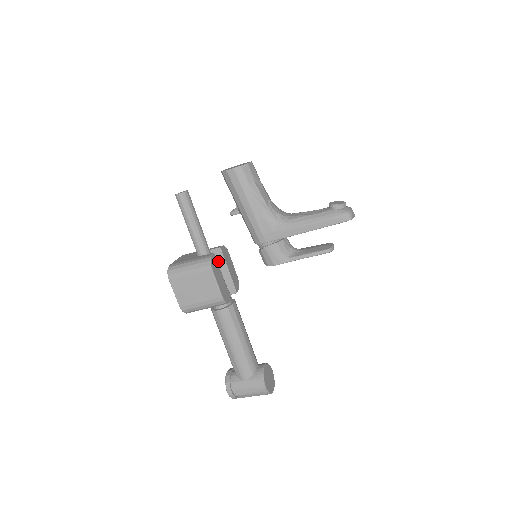
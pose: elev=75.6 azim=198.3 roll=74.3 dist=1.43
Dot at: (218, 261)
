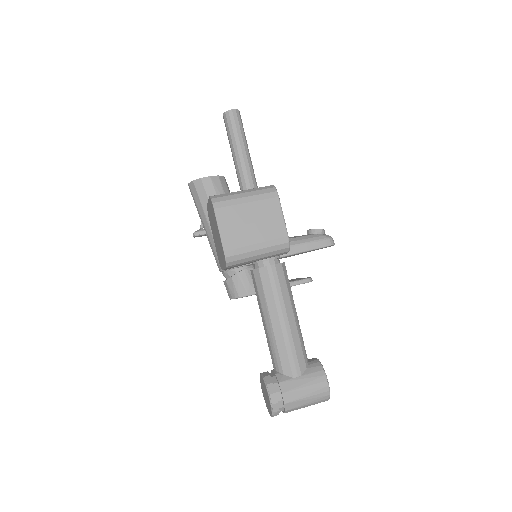
Dot at: occluded
